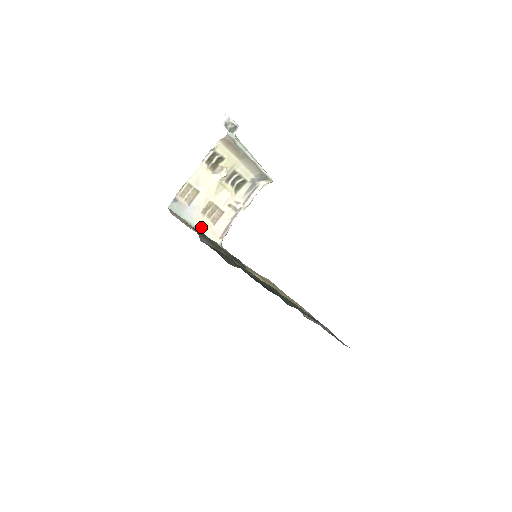
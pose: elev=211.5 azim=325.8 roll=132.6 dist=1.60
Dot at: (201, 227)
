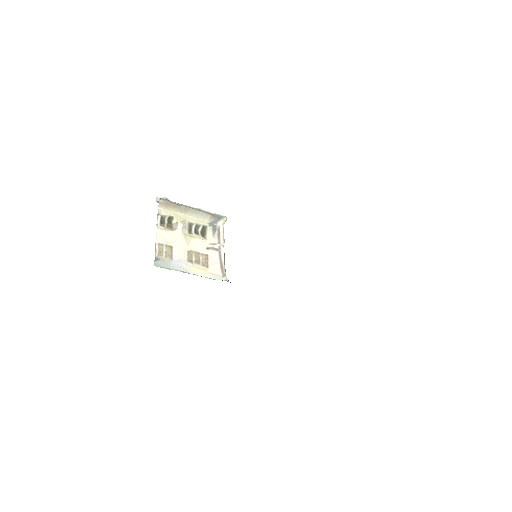
Dot at: (197, 273)
